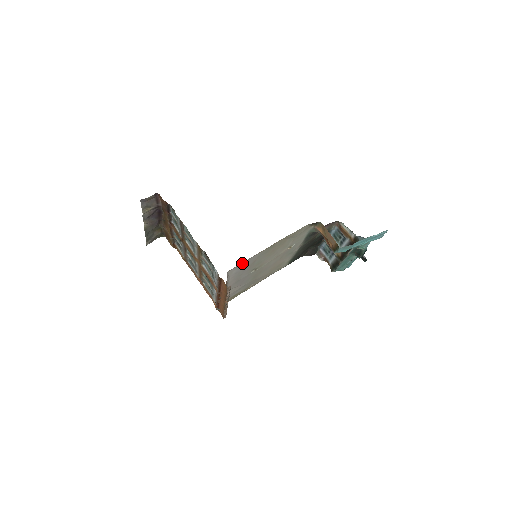
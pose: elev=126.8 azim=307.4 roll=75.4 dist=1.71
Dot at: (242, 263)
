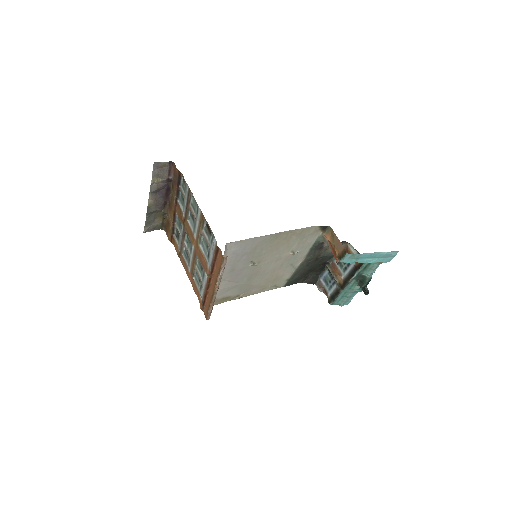
Dot at: (243, 241)
